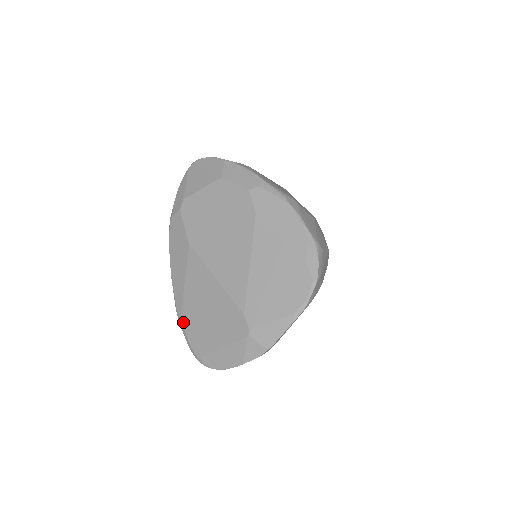
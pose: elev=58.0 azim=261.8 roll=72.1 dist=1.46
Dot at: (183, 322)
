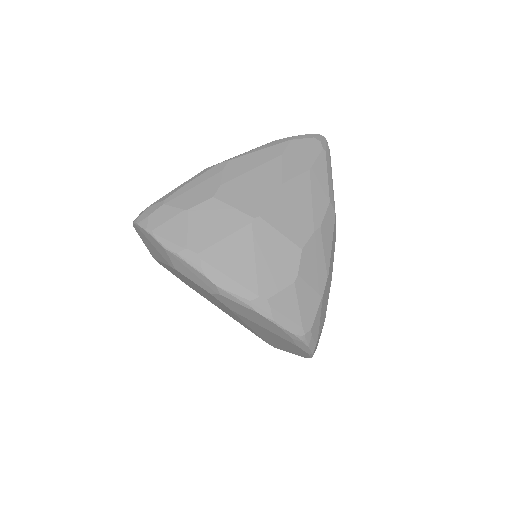
Dot at: occluded
